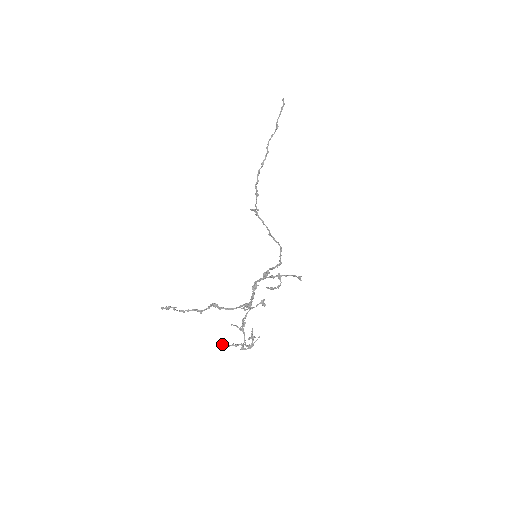
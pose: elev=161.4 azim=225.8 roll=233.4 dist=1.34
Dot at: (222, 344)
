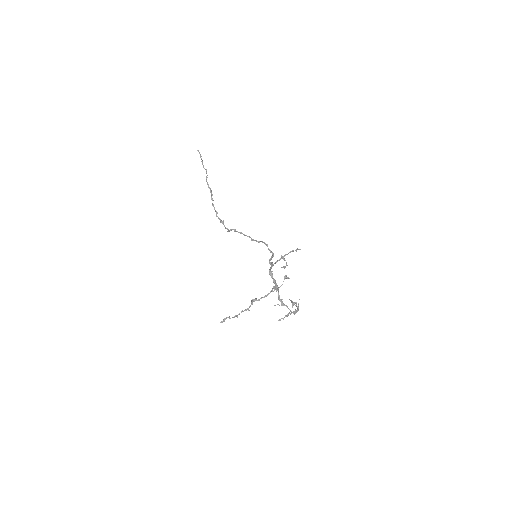
Dot at: (278, 320)
